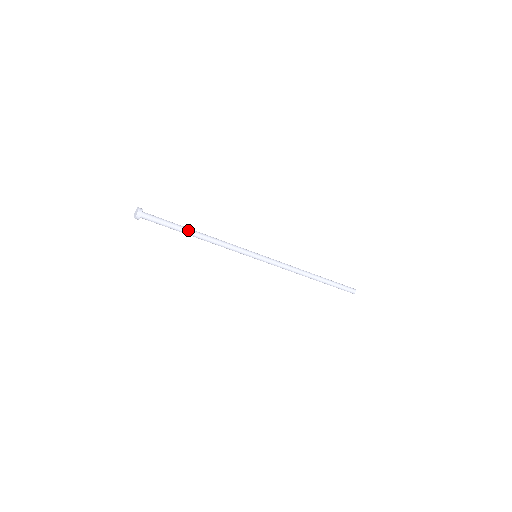
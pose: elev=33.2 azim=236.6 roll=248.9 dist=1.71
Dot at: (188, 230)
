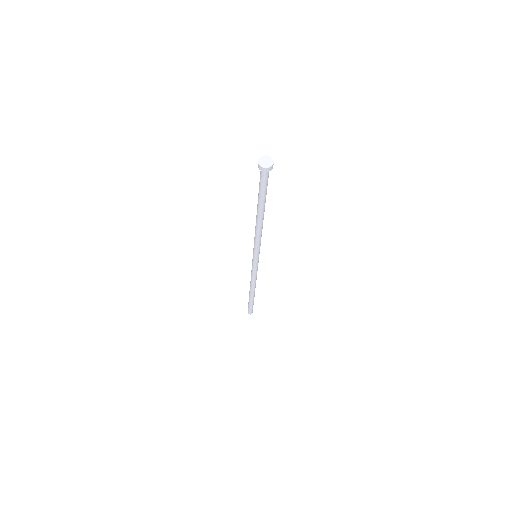
Dot at: (264, 208)
